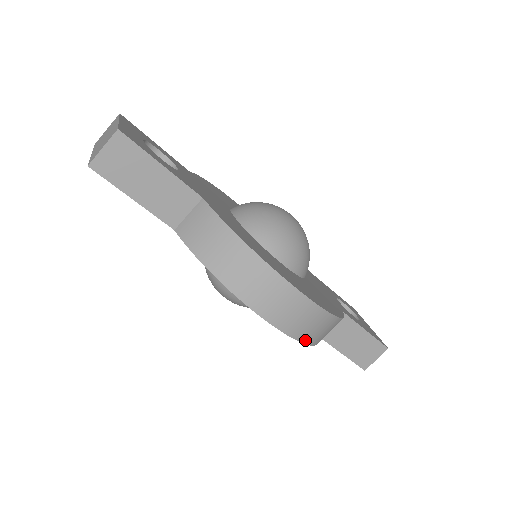
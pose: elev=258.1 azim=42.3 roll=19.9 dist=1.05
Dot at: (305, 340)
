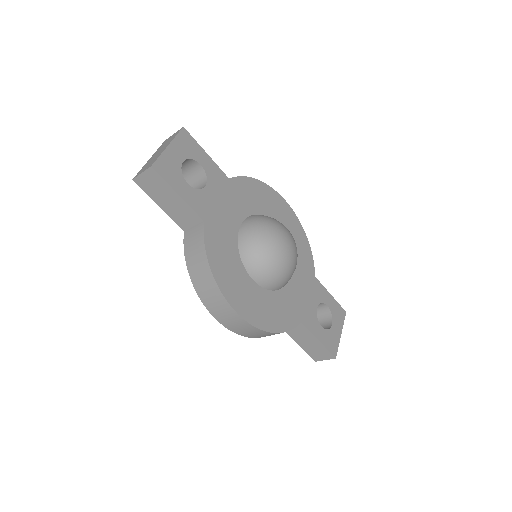
Dot at: (245, 335)
